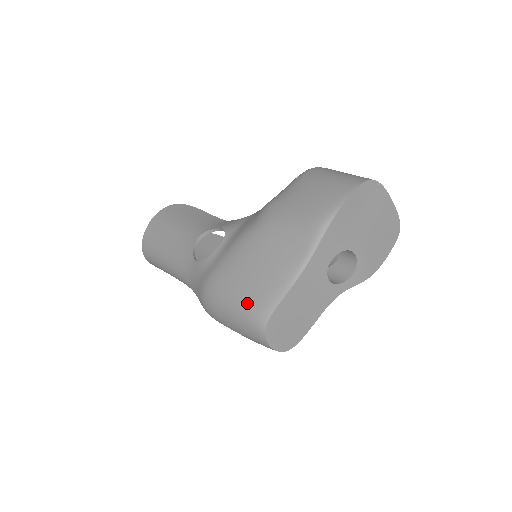
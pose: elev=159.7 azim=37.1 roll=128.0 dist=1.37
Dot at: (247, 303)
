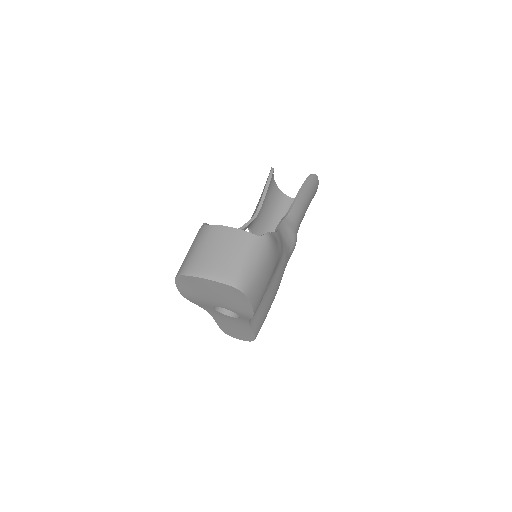
Dot at: occluded
